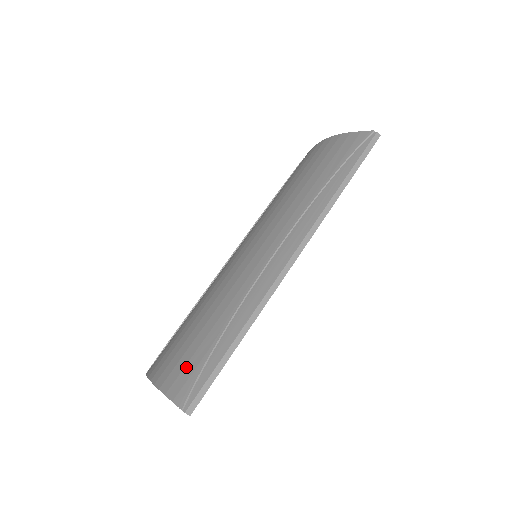
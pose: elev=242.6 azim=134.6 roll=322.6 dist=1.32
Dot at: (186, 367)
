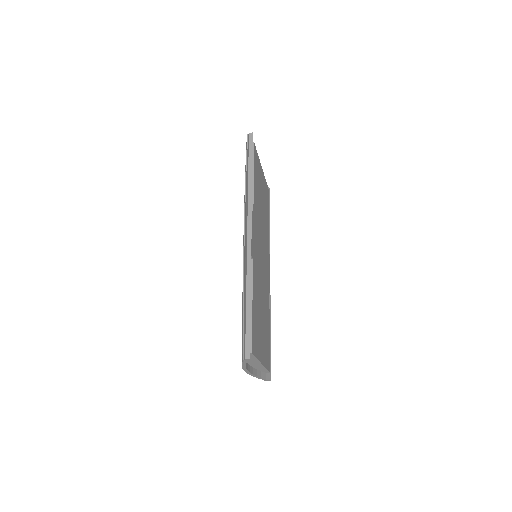
Dot at: occluded
